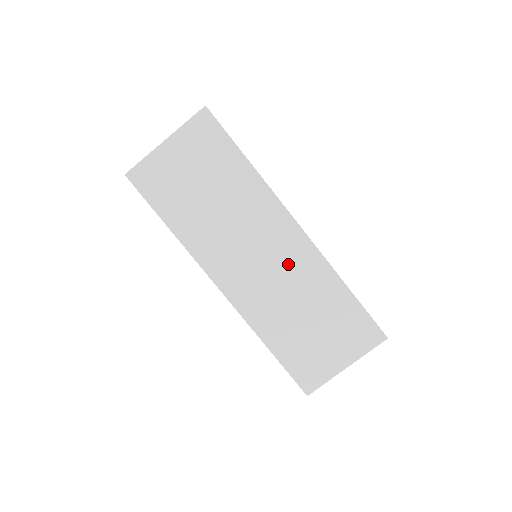
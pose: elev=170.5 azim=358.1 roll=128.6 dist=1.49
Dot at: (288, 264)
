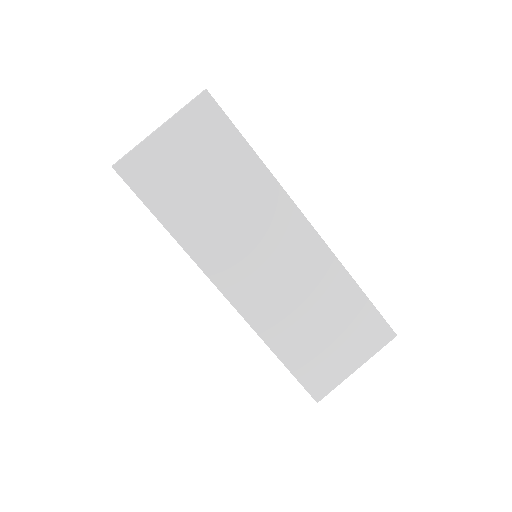
Dot at: (297, 263)
